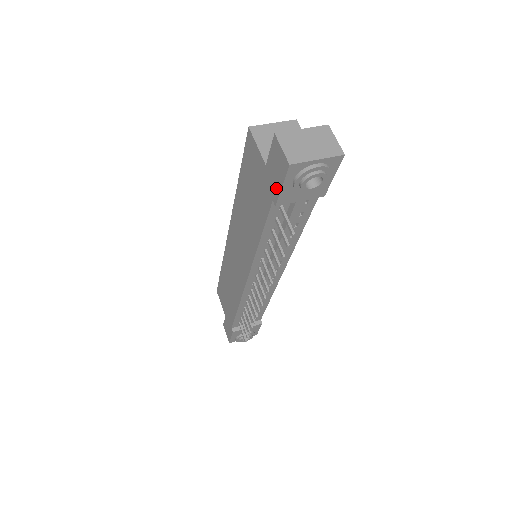
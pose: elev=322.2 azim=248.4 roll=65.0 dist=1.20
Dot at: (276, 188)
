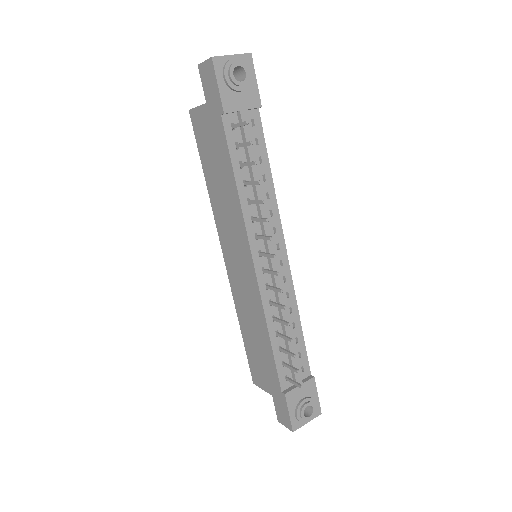
Dot at: (217, 98)
